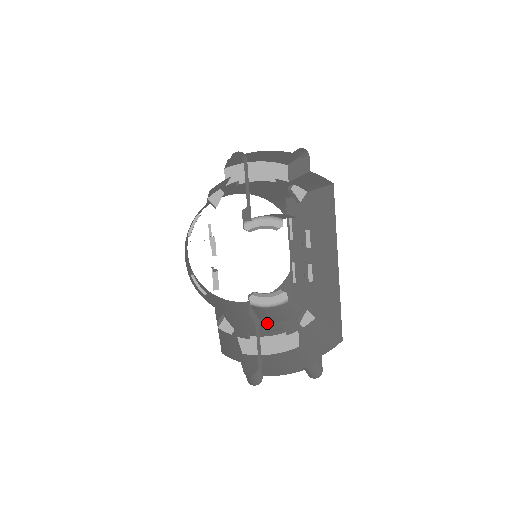
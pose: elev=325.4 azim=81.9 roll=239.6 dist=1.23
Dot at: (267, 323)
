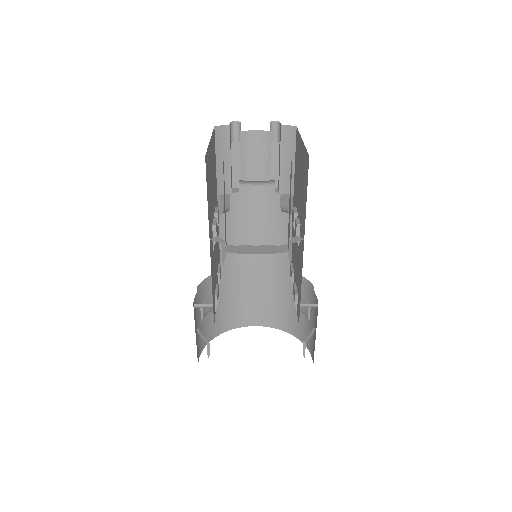
Dot at: occluded
